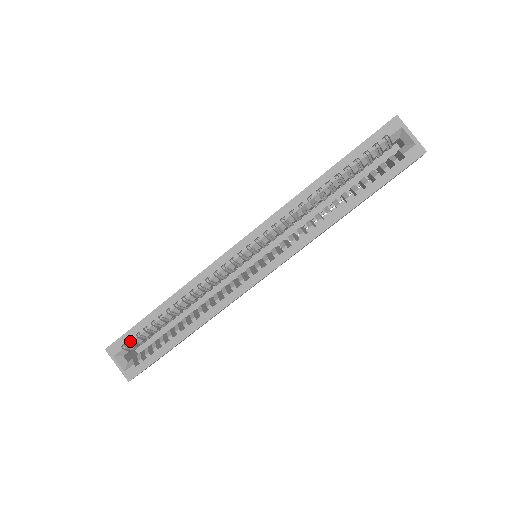
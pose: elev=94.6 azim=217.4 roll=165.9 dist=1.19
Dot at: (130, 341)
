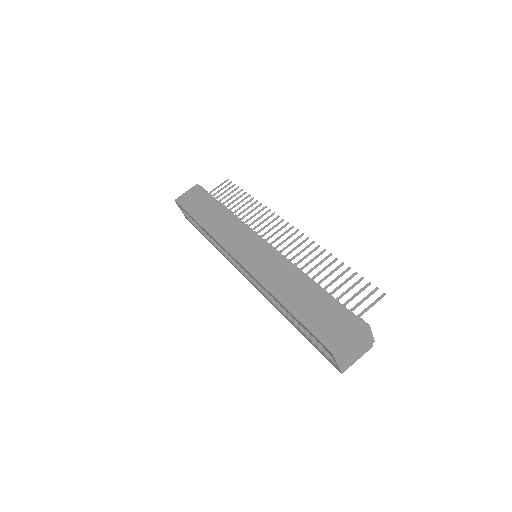
Dot at: occluded
